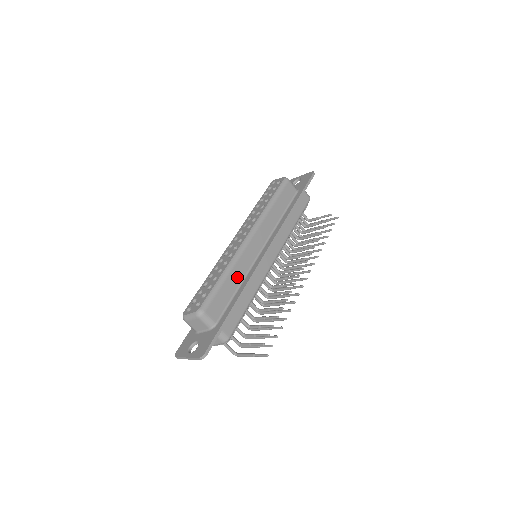
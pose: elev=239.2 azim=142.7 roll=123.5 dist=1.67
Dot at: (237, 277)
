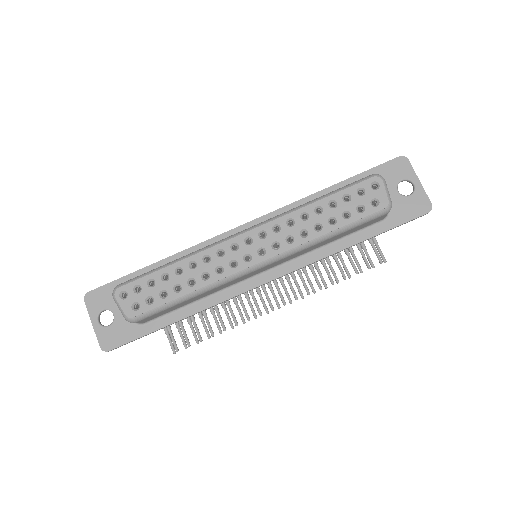
Dot at: (205, 295)
